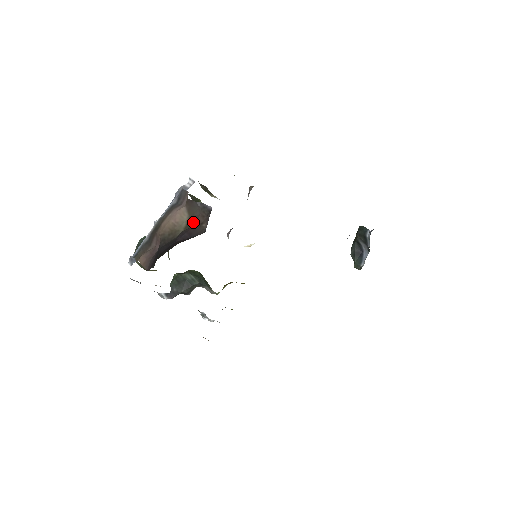
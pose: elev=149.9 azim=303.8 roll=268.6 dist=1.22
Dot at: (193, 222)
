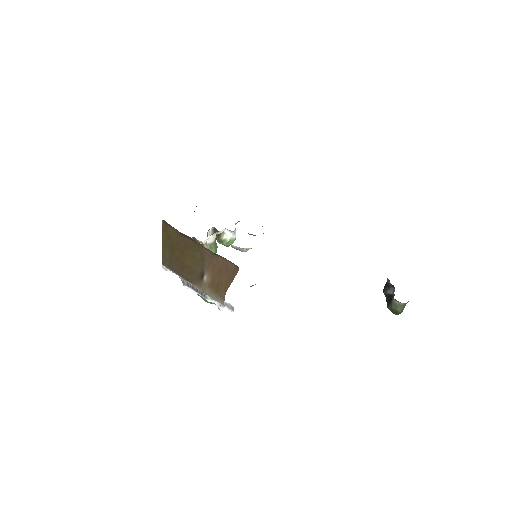
Dot at: occluded
